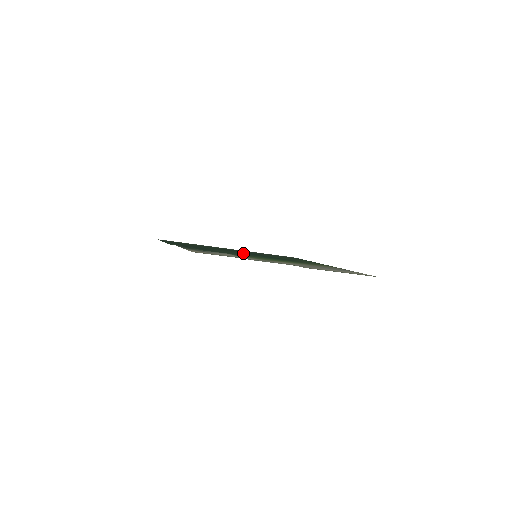
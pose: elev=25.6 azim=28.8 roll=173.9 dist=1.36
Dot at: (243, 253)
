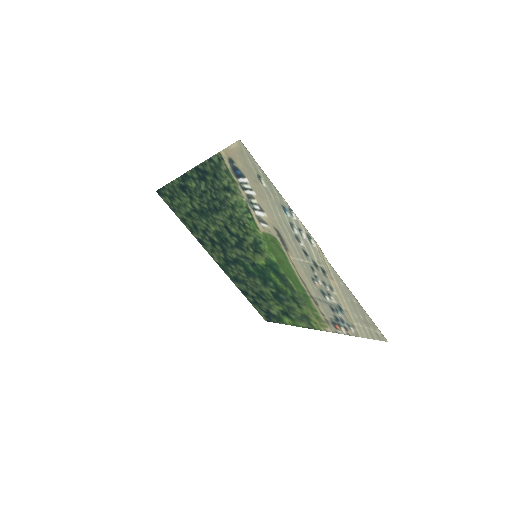
Dot at: (240, 251)
